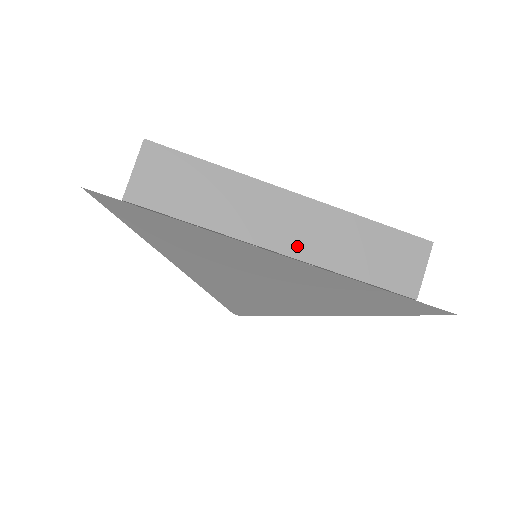
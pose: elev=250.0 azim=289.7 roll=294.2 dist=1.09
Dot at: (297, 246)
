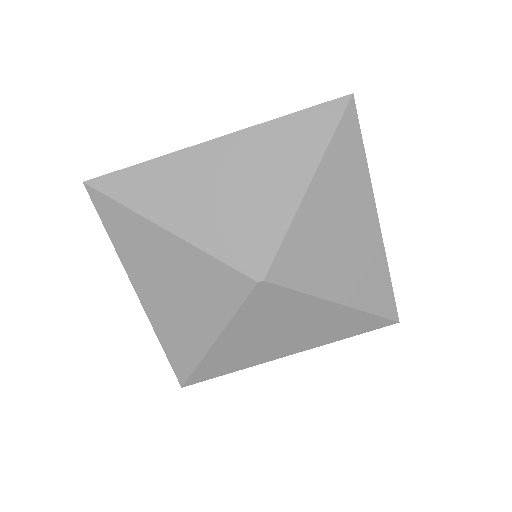
Dot at: occluded
